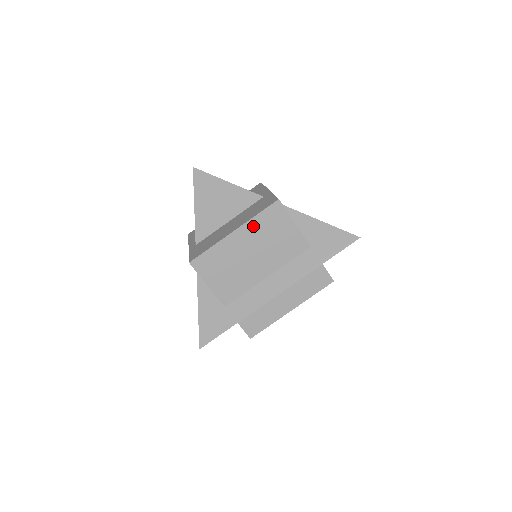
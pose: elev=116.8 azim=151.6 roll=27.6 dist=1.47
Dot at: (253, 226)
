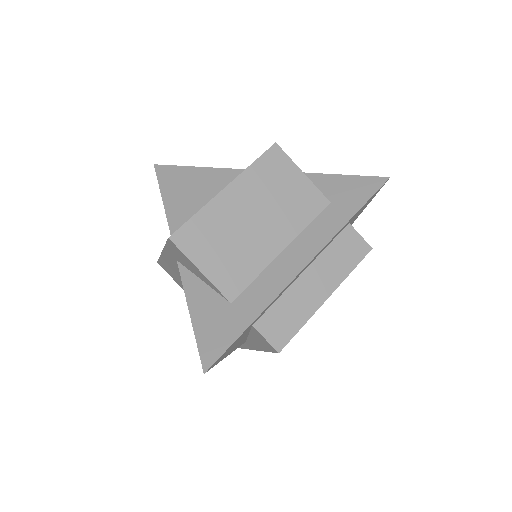
Dot at: (250, 179)
